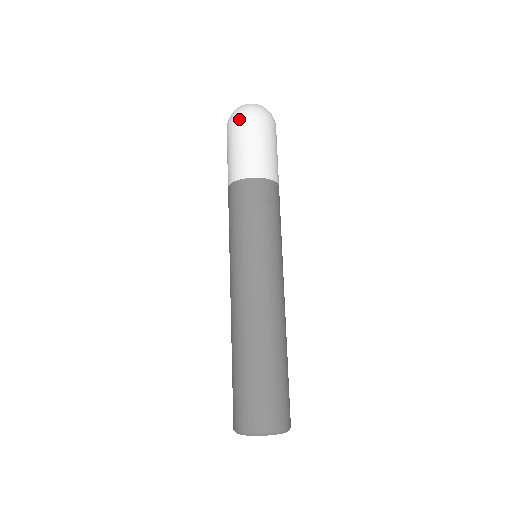
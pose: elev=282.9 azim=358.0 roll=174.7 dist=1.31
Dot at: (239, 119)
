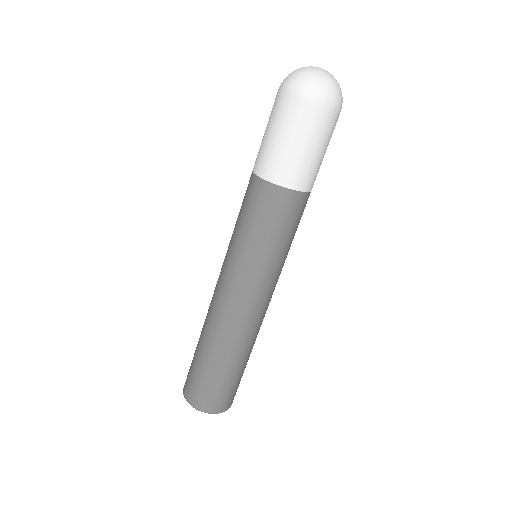
Dot at: (296, 99)
